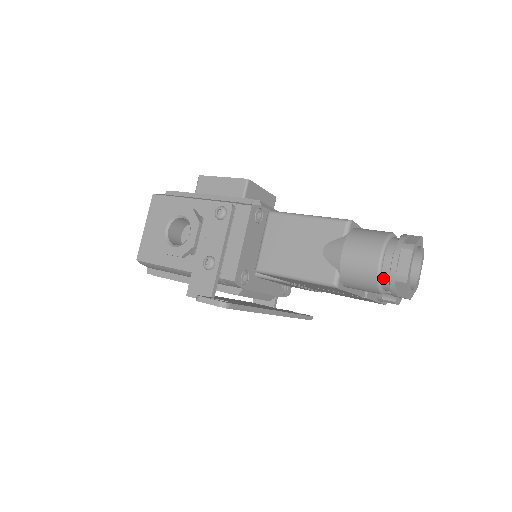
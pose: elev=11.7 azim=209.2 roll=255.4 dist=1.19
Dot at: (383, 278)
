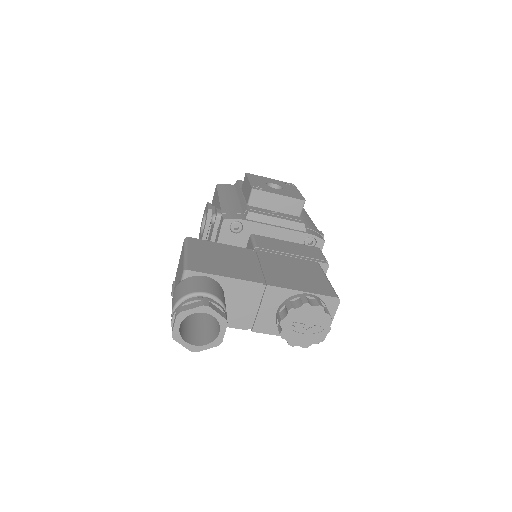
Dot at: occluded
